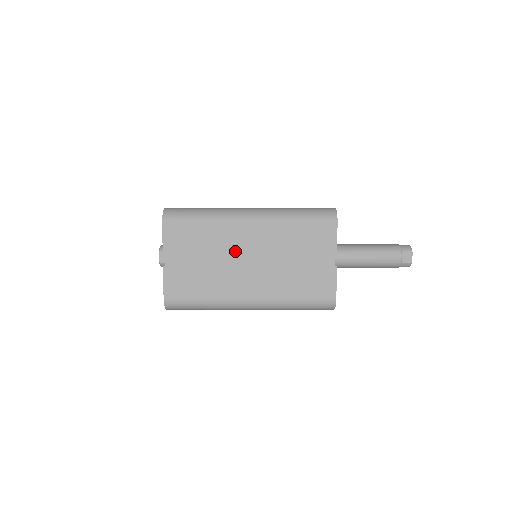
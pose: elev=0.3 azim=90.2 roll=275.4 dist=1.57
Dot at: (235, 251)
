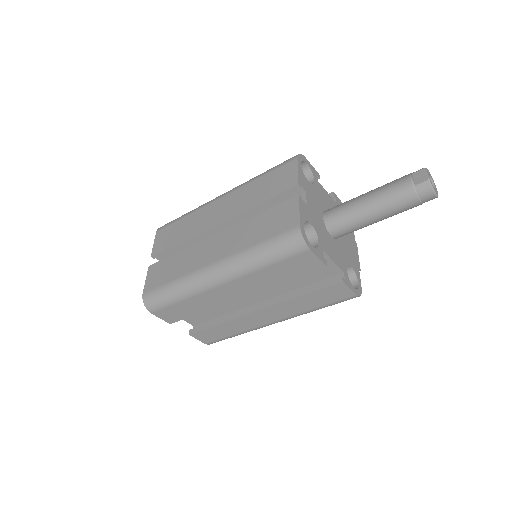
Dot at: (205, 227)
